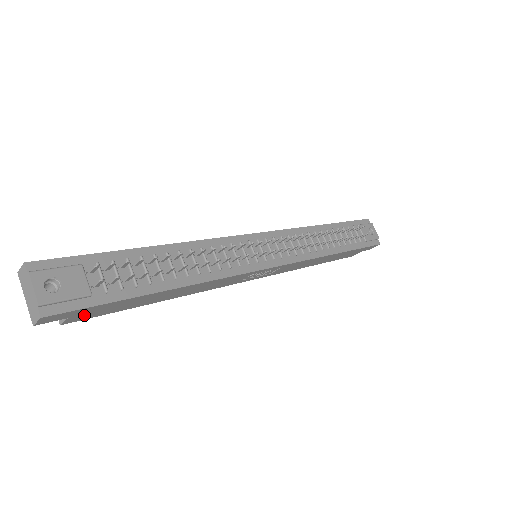
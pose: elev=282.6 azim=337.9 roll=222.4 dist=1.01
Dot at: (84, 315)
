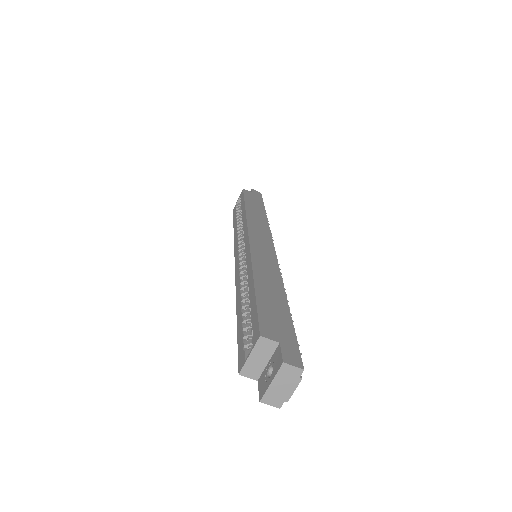
Dot at: occluded
